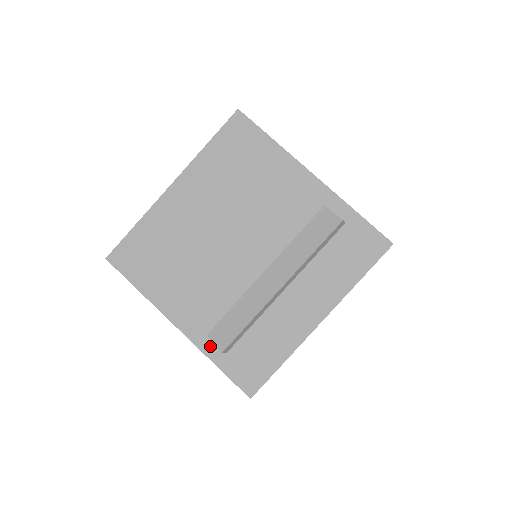
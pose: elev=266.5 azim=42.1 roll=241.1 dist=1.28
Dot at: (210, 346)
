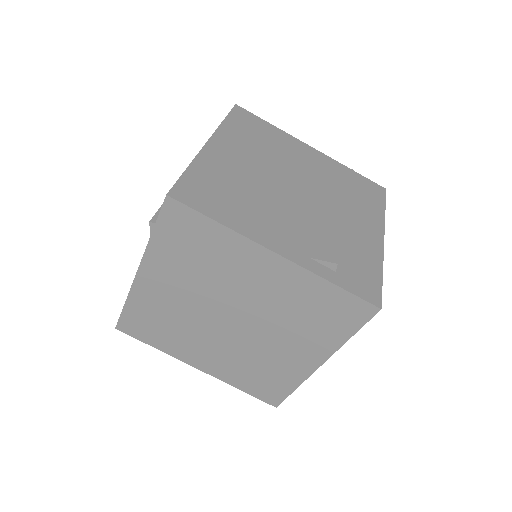
Dot at: occluded
